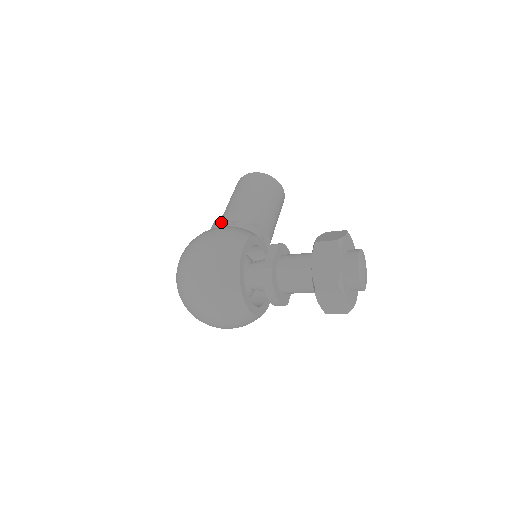
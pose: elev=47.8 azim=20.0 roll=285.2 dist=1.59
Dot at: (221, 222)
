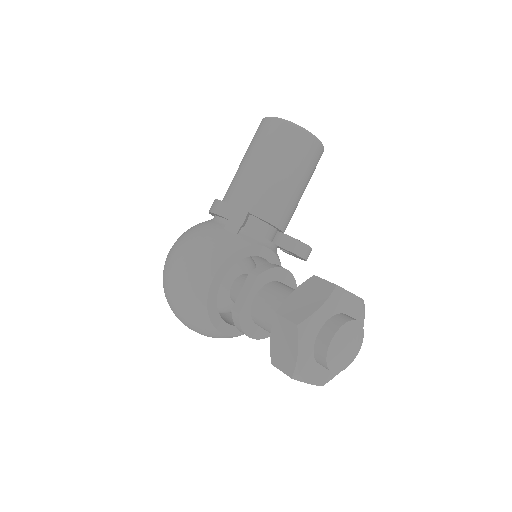
Dot at: (213, 213)
